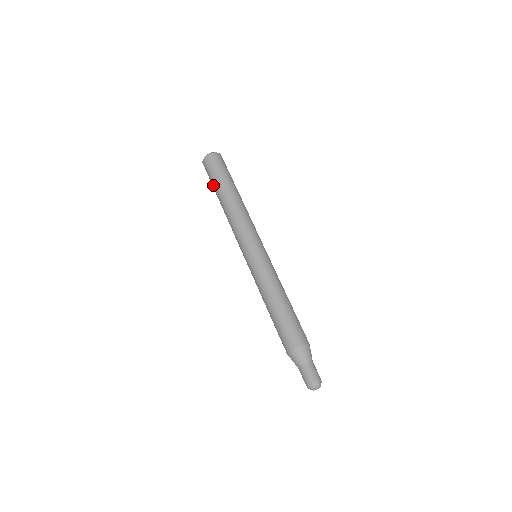
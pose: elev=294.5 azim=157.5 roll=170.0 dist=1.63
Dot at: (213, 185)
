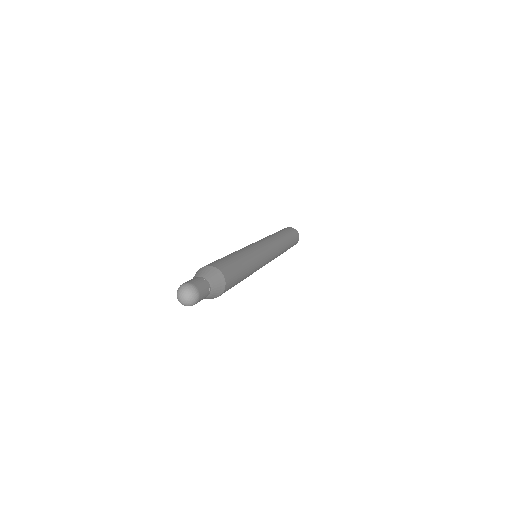
Dot at: occluded
